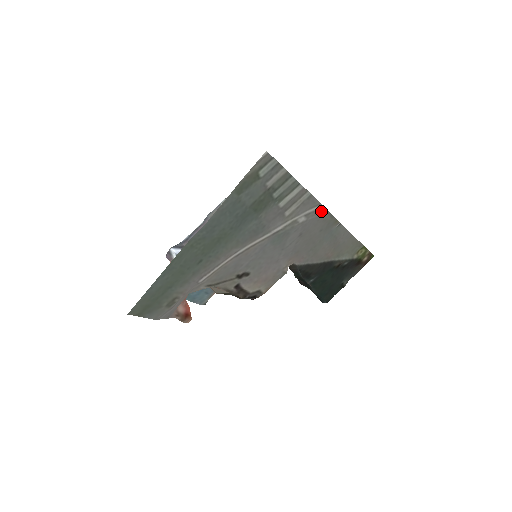
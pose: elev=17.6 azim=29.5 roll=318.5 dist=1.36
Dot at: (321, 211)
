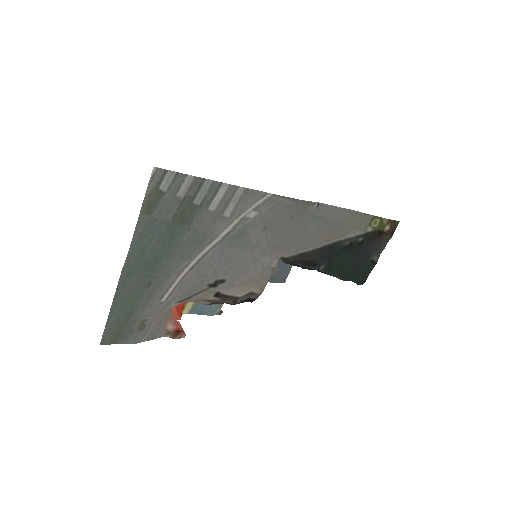
Dot at: (274, 199)
